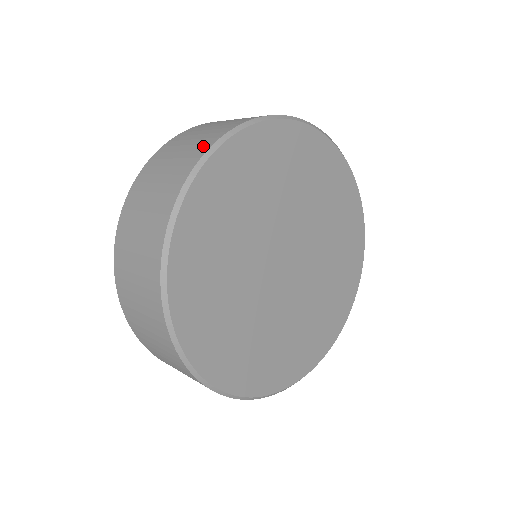
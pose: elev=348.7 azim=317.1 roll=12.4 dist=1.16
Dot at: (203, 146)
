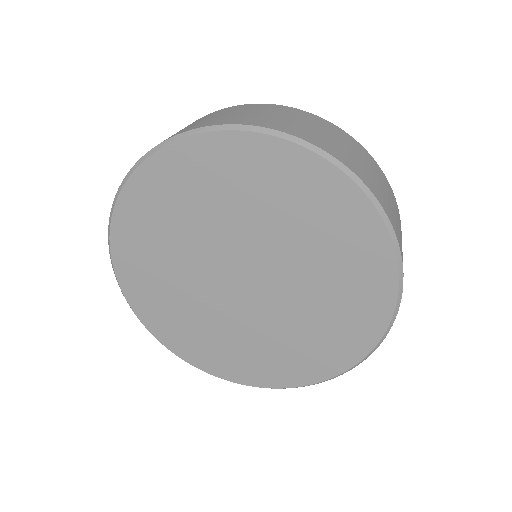
Dot at: (227, 121)
